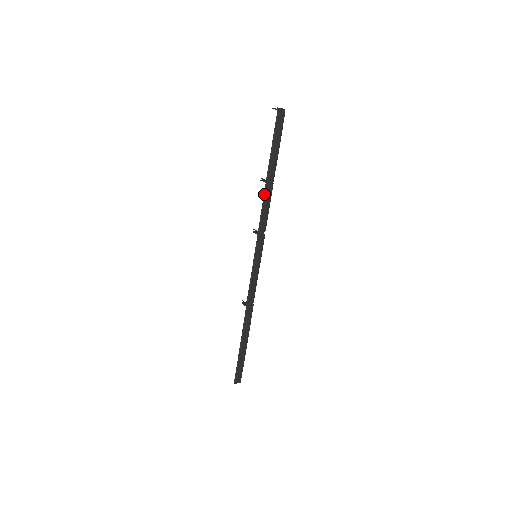
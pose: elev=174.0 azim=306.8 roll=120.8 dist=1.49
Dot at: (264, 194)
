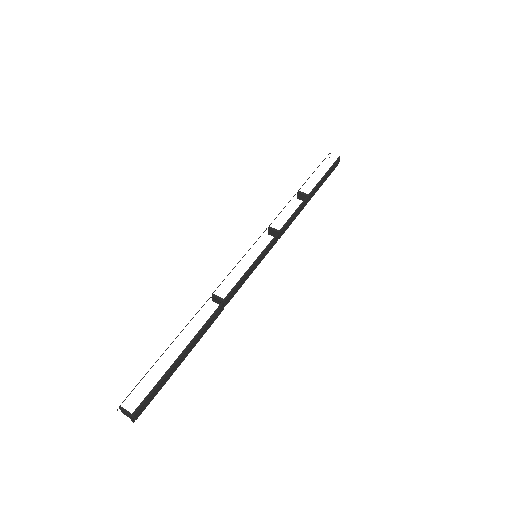
Dot at: (301, 204)
